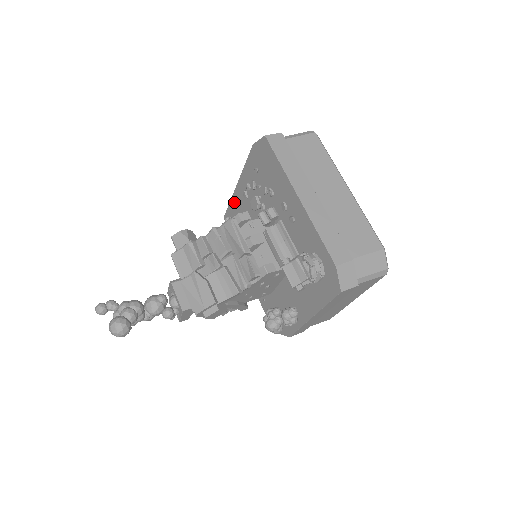
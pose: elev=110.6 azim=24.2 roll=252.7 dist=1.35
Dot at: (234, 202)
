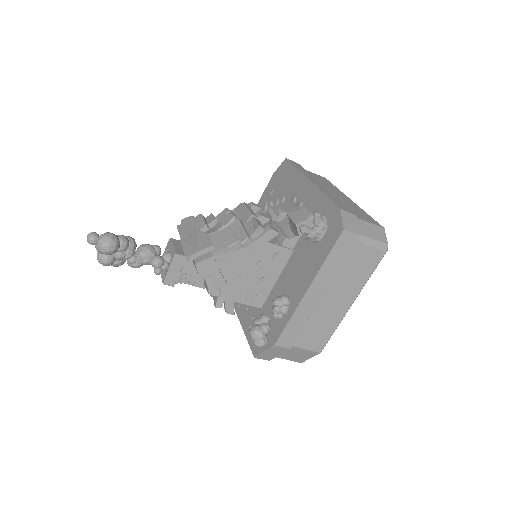
Dot at: occluded
